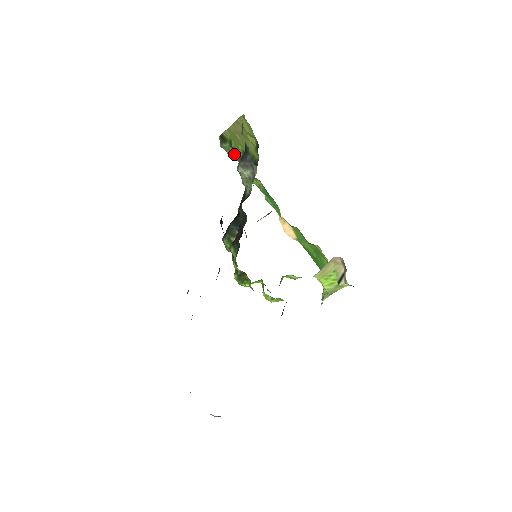
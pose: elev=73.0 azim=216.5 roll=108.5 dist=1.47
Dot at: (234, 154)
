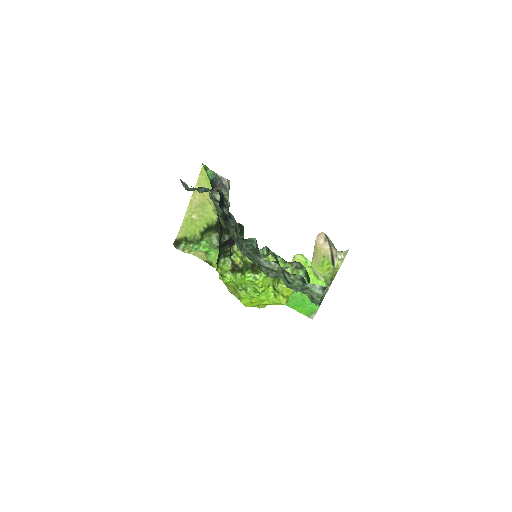
Dot at: (192, 243)
